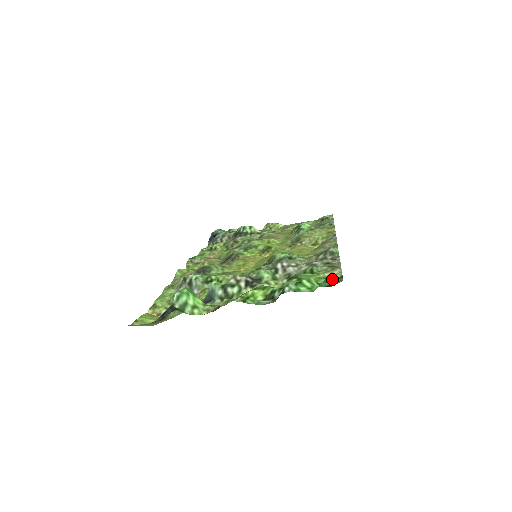
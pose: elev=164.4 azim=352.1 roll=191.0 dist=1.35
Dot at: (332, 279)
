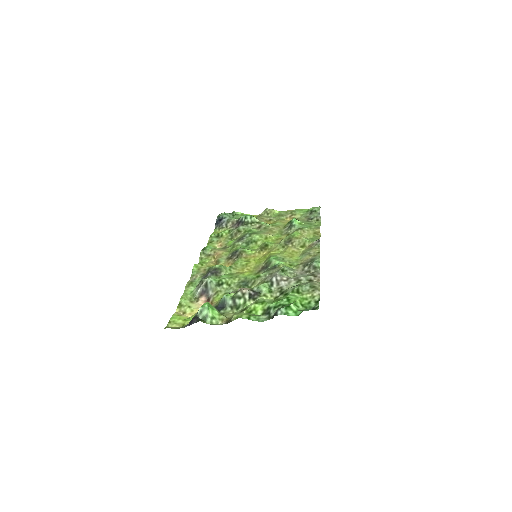
Dot at: (312, 301)
